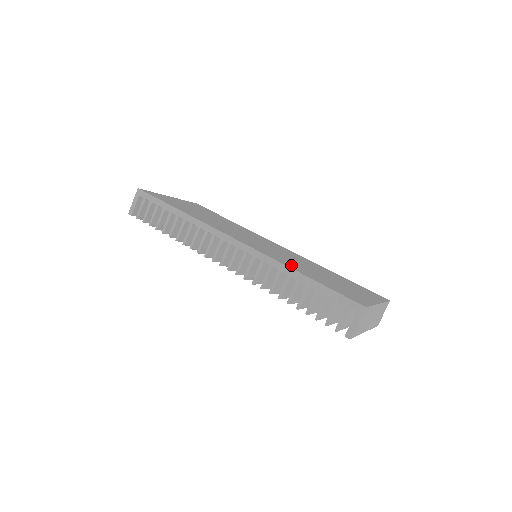
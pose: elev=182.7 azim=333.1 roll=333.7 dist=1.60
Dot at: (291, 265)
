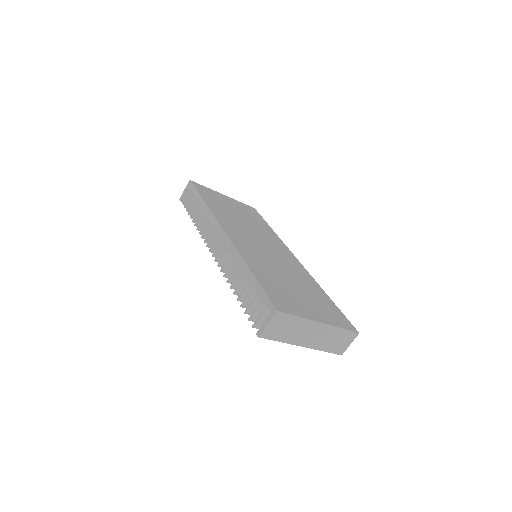
Dot at: (254, 263)
